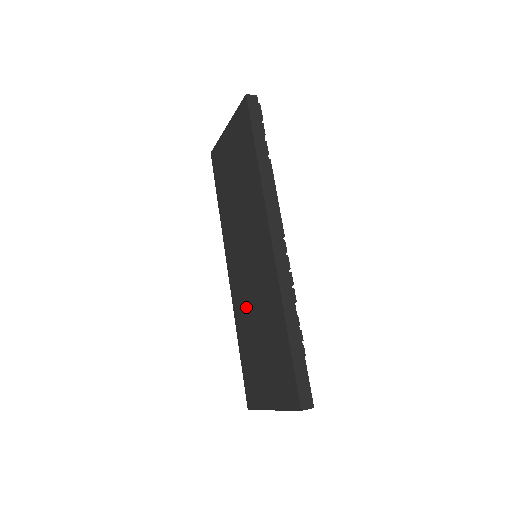
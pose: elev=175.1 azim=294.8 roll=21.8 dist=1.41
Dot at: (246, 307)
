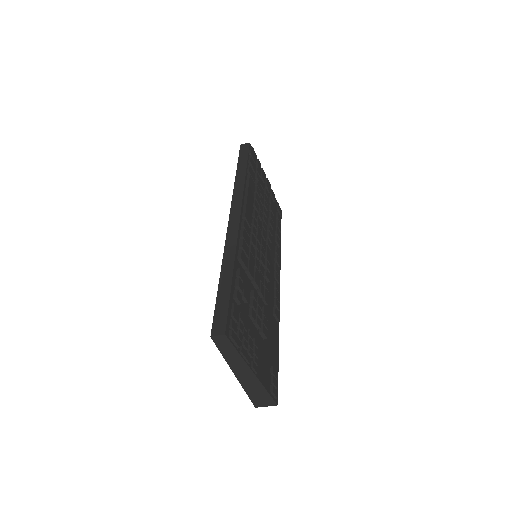
Dot at: occluded
